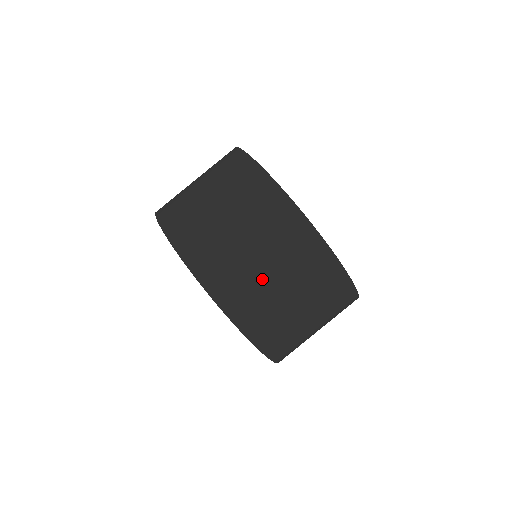
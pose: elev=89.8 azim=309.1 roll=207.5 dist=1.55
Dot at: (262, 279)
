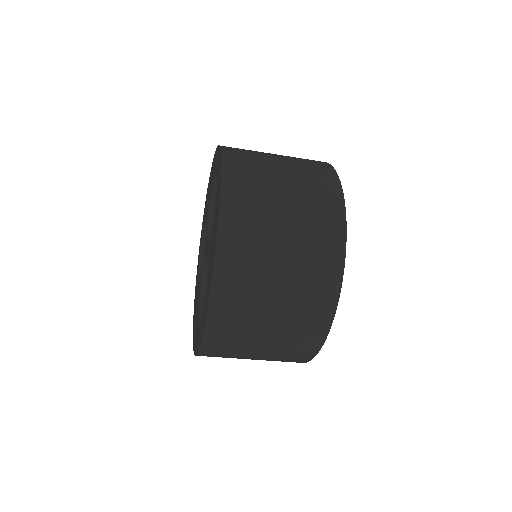
Dot at: occluded
